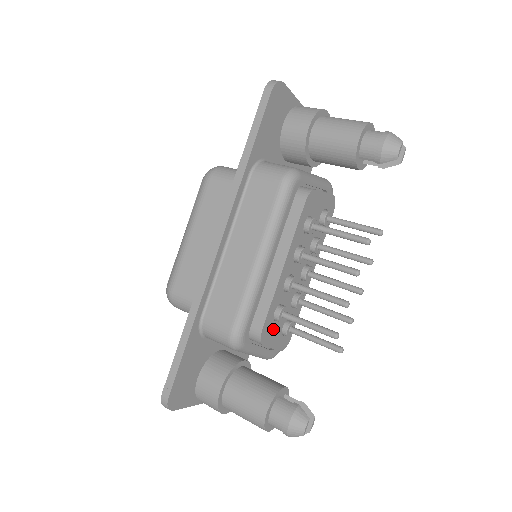
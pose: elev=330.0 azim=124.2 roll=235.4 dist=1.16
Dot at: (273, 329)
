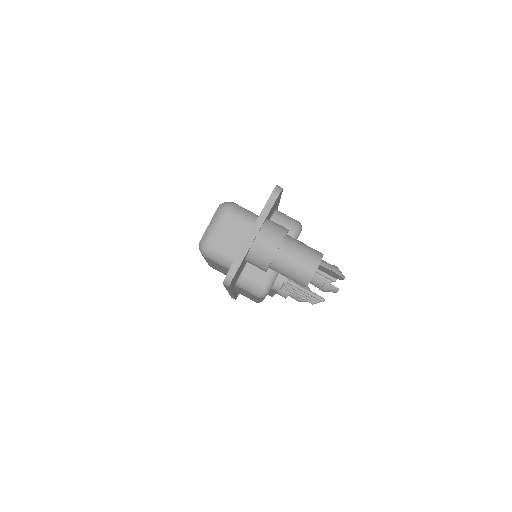
Dot at: occluded
